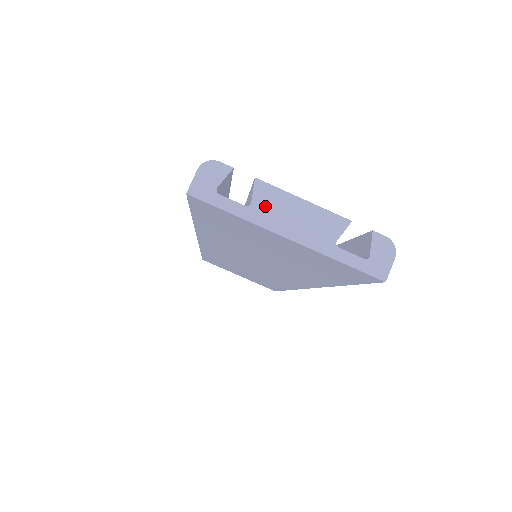
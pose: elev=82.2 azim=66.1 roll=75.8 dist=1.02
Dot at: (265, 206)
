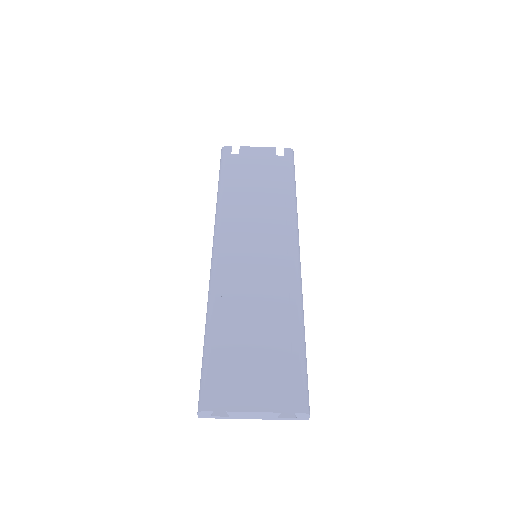
Dot at: (237, 416)
